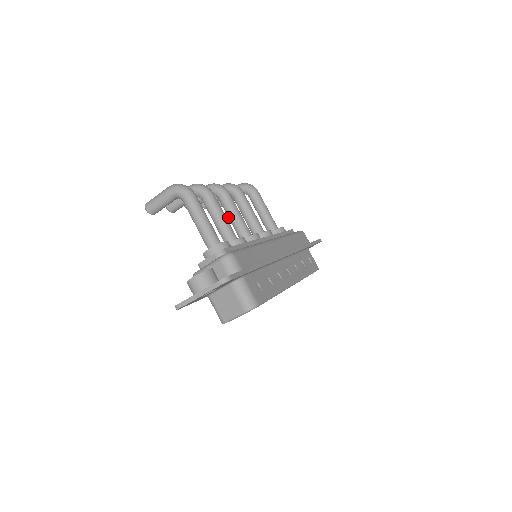
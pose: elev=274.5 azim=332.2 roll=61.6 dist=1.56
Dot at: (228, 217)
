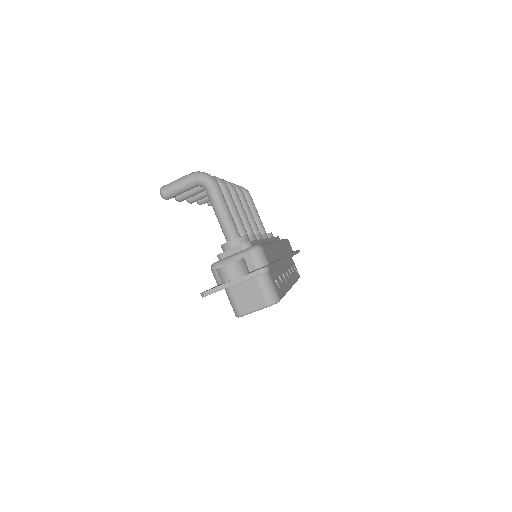
Dot at: occluded
